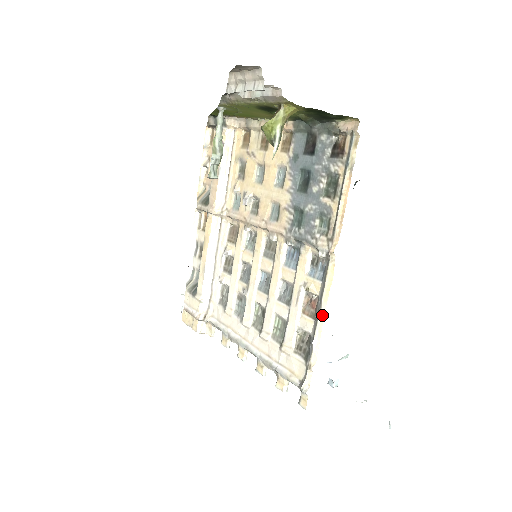
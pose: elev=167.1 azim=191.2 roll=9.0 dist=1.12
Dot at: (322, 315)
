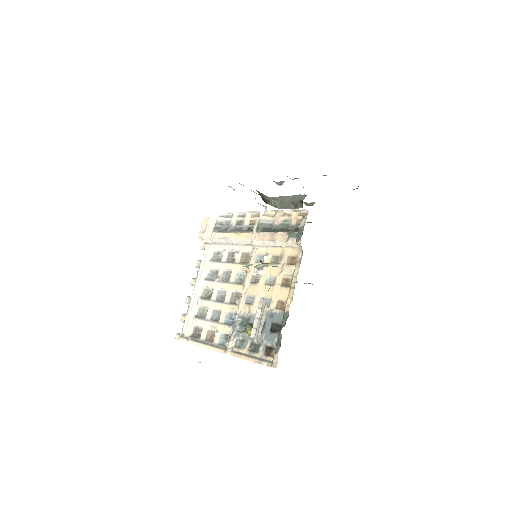
Dot at: (206, 346)
